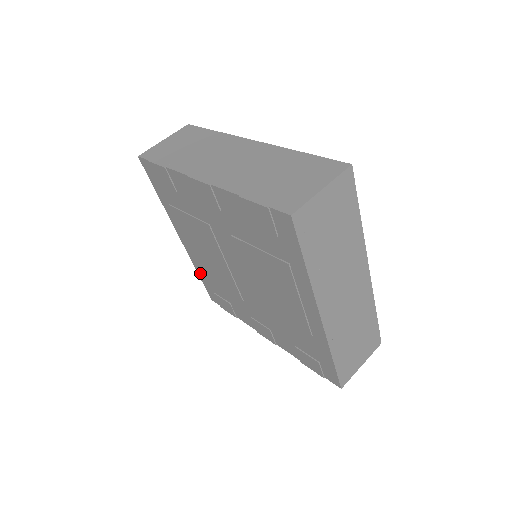
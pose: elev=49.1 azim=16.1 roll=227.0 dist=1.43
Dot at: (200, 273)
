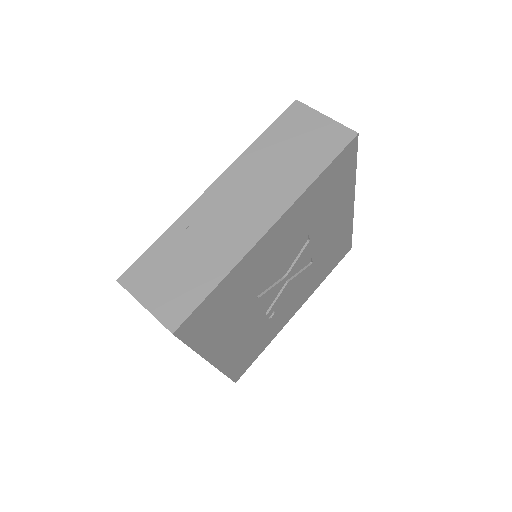
Dot at: occluded
